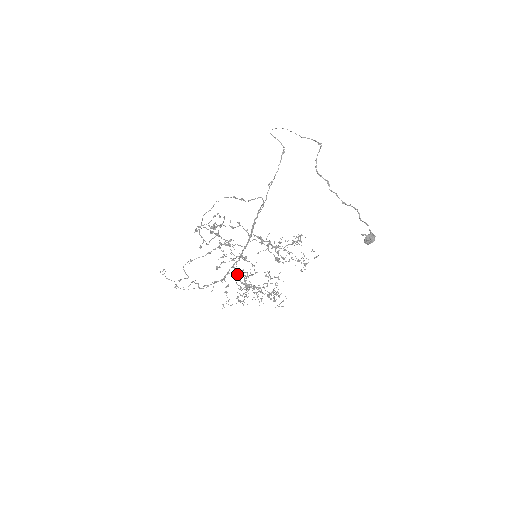
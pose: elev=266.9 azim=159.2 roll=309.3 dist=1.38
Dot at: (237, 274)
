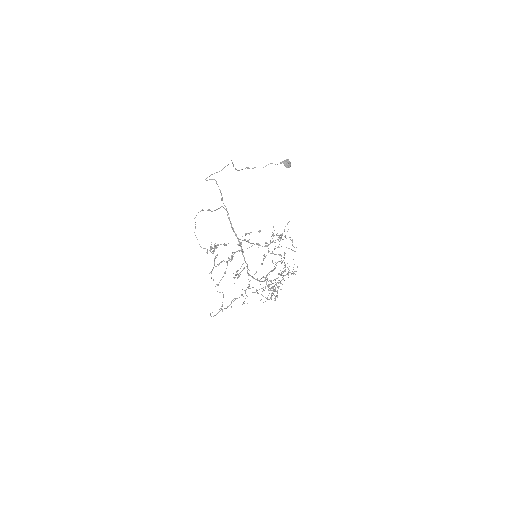
Dot at: (257, 280)
